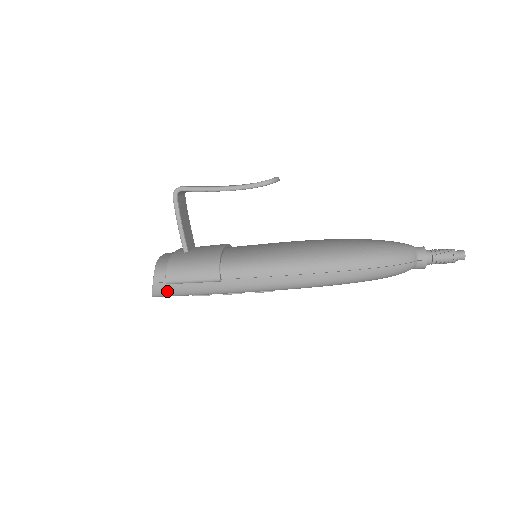
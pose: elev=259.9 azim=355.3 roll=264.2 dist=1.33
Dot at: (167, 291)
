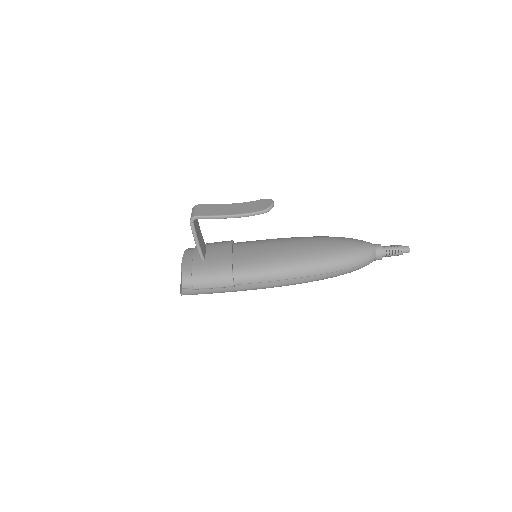
Dot at: (193, 293)
